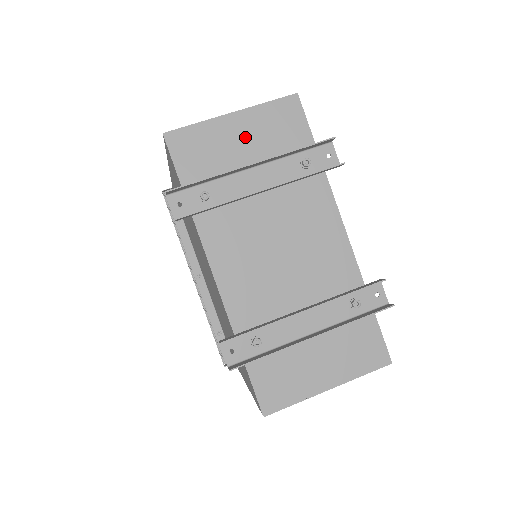
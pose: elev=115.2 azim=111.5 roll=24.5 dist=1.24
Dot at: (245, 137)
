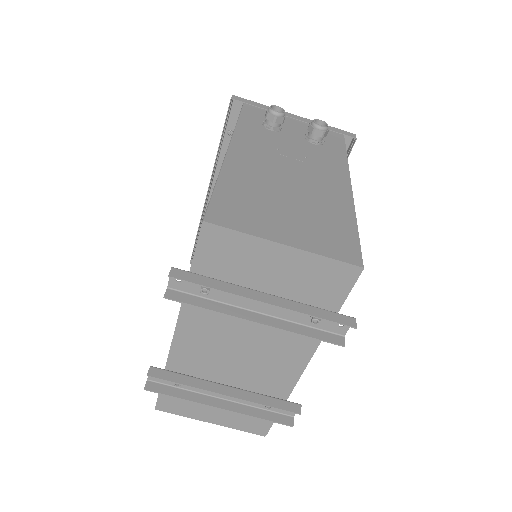
Dot at: (280, 270)
